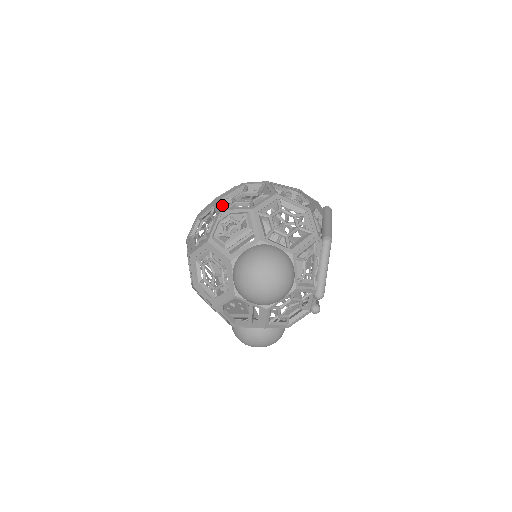
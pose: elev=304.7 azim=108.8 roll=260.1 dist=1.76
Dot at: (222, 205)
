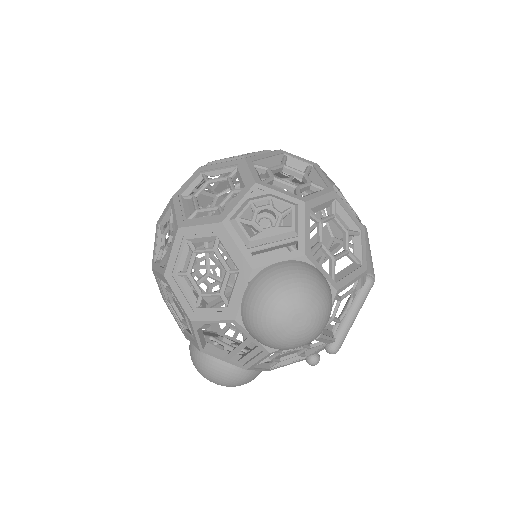
Dot at: (256, 174)
